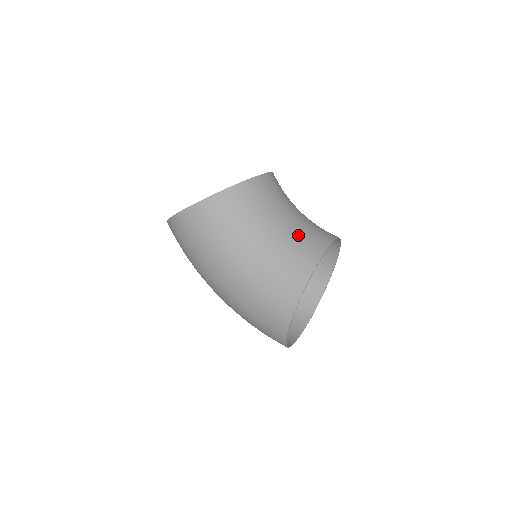
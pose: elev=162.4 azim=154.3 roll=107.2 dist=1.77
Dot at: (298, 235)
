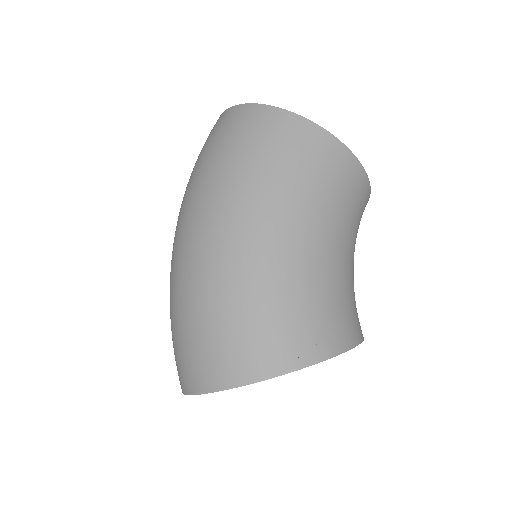
Dot at: occluded
